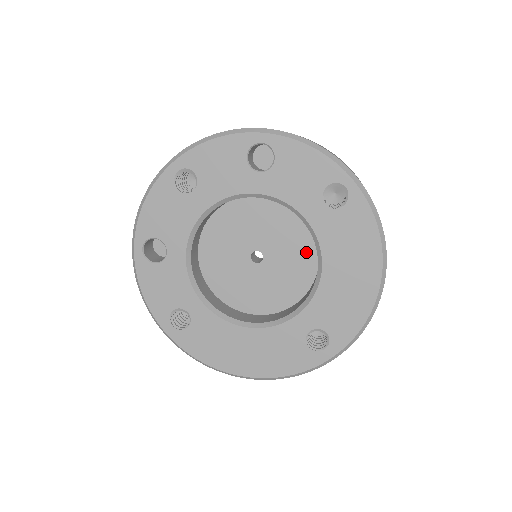
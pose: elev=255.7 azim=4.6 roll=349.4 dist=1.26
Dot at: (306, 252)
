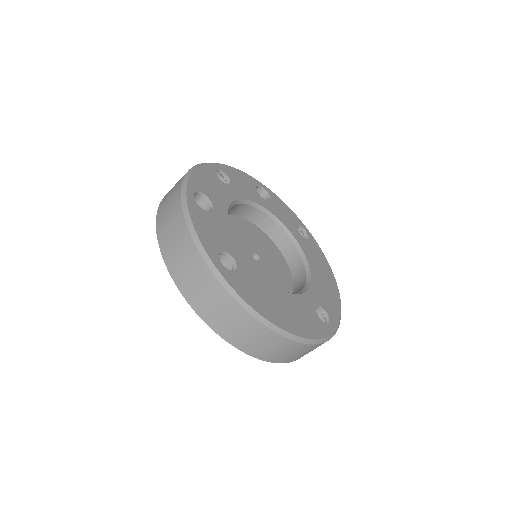
Dot at: (284, 268)
